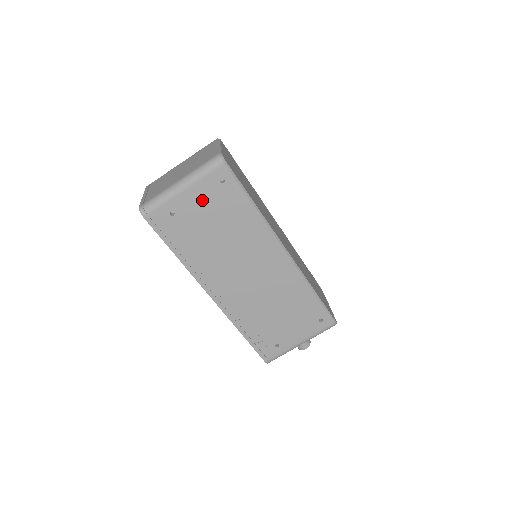
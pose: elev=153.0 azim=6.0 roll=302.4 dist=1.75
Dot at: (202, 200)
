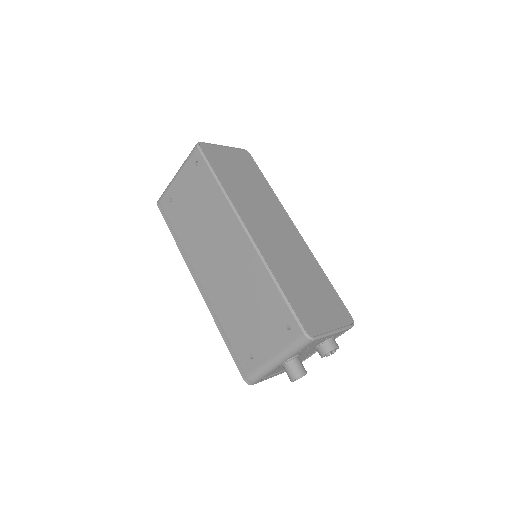
Dot at: (187, 184)
